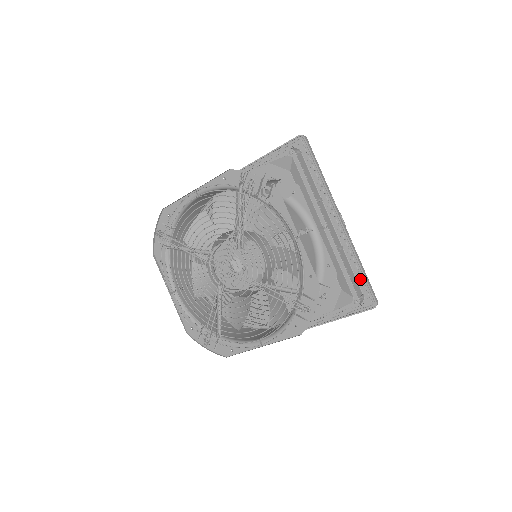
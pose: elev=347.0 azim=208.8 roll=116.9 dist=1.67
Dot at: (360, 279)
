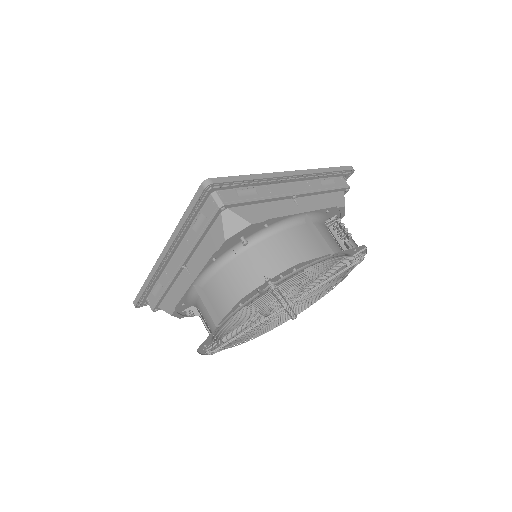
Dot at: occluded
